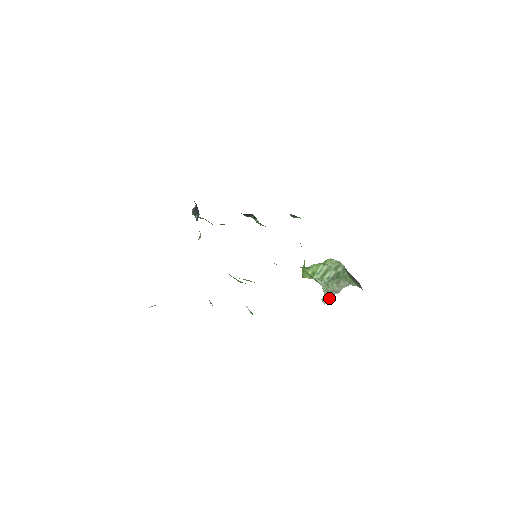
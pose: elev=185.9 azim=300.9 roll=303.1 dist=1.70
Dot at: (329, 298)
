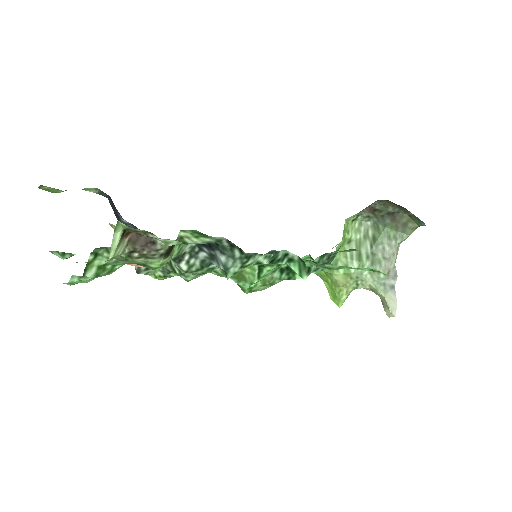
Dot at: (392, 298)
